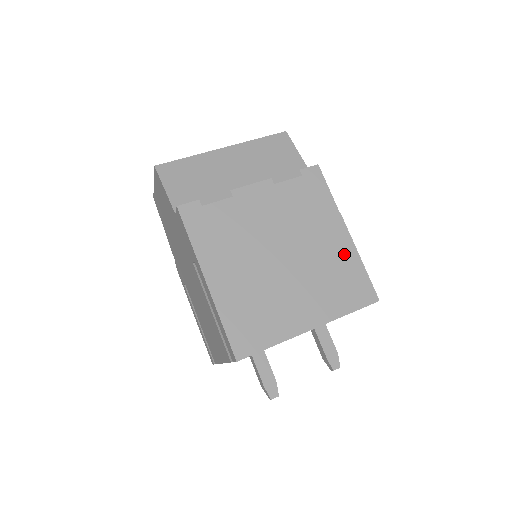
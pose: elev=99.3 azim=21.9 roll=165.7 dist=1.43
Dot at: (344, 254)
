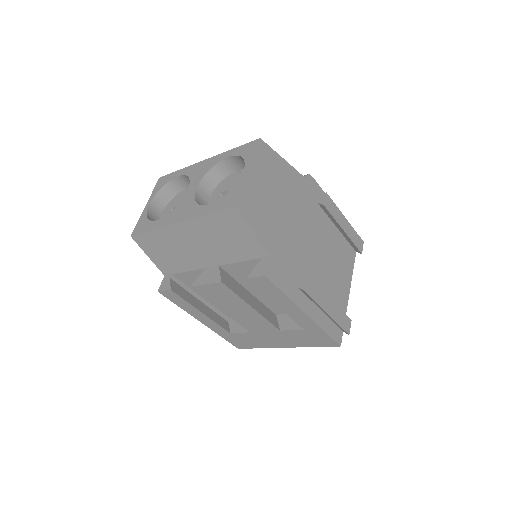
Dot at: (305, 325)
